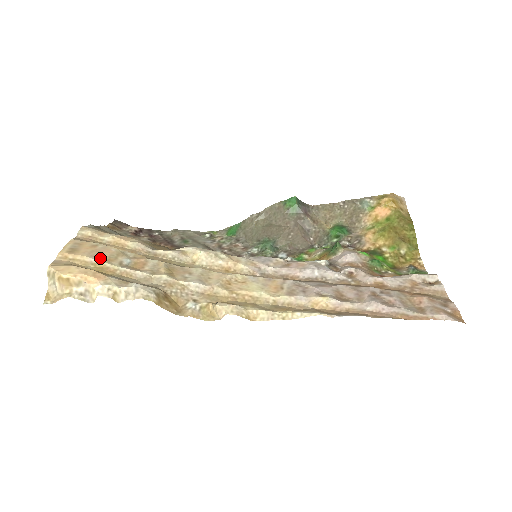
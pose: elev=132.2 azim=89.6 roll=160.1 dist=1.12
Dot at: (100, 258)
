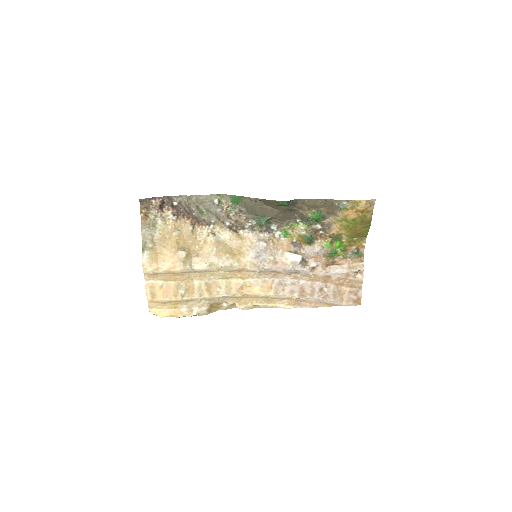
Dot at: (170, 297)
